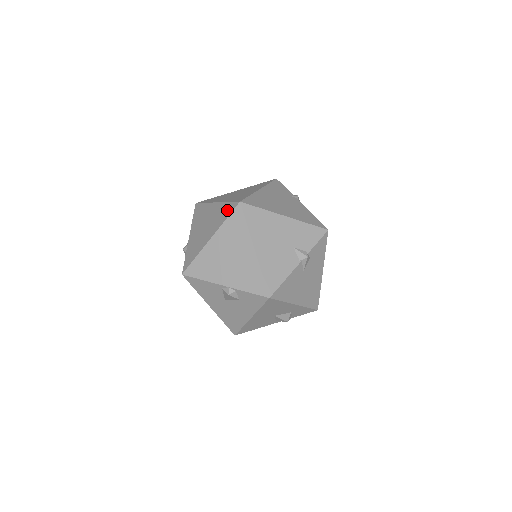
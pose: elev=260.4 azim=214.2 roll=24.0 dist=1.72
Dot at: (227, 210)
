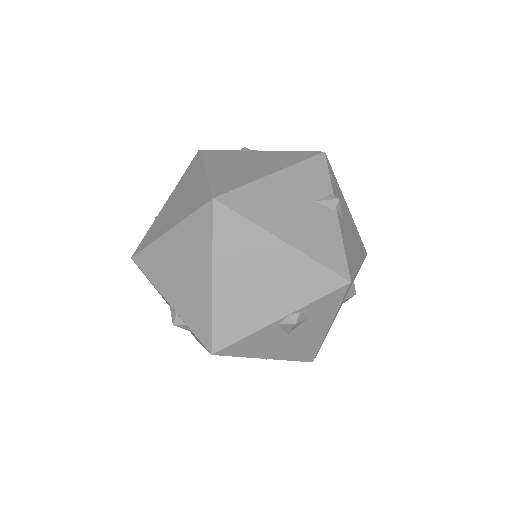
Dot at: (201, 225)
